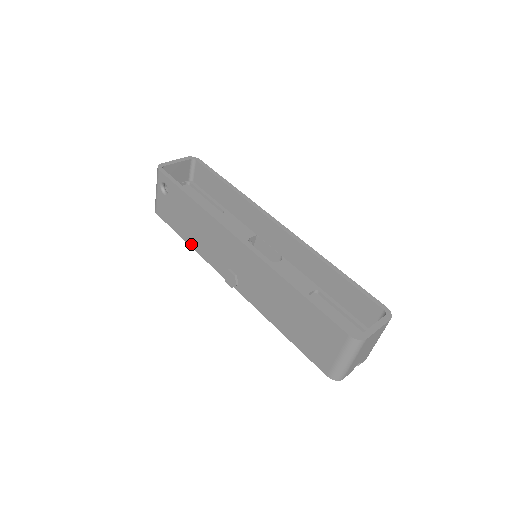
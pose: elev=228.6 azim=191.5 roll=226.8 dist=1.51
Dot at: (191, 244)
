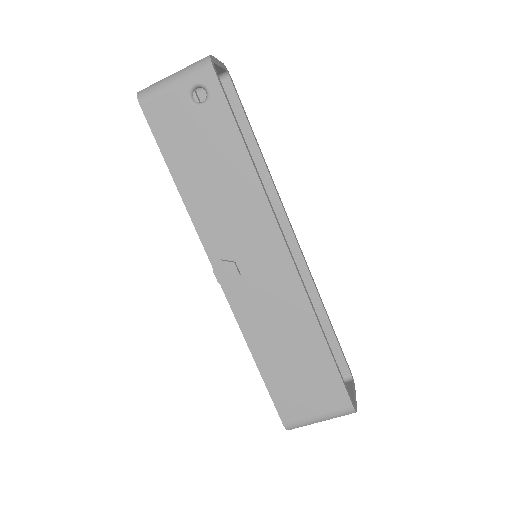
Dot at: (184, 191)
